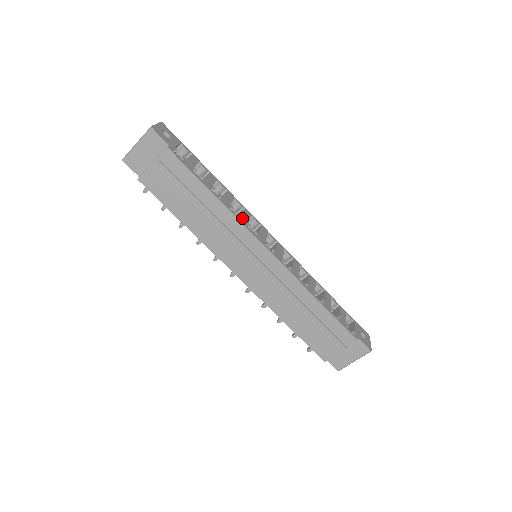
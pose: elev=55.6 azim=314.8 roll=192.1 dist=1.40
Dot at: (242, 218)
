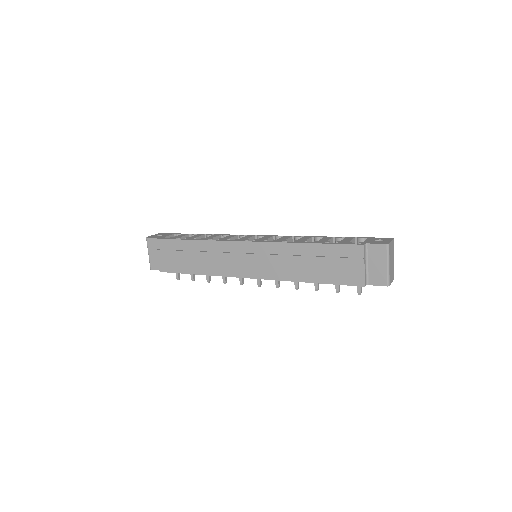
Dot at: (222, 239)
